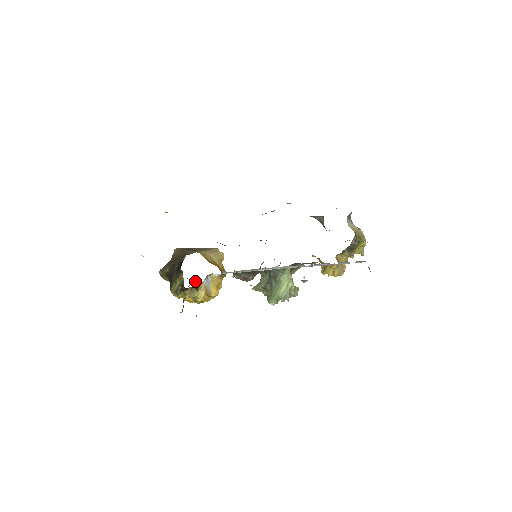
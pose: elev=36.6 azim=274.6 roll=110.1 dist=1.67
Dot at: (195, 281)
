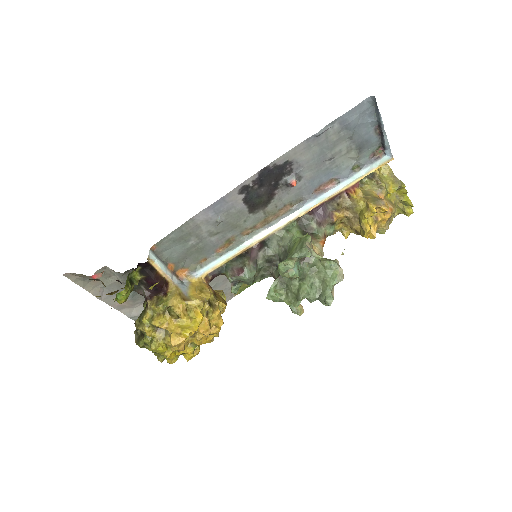
Dot at: (191, 345)
